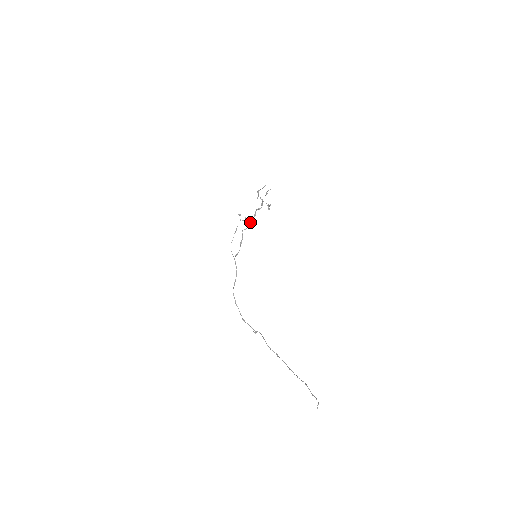
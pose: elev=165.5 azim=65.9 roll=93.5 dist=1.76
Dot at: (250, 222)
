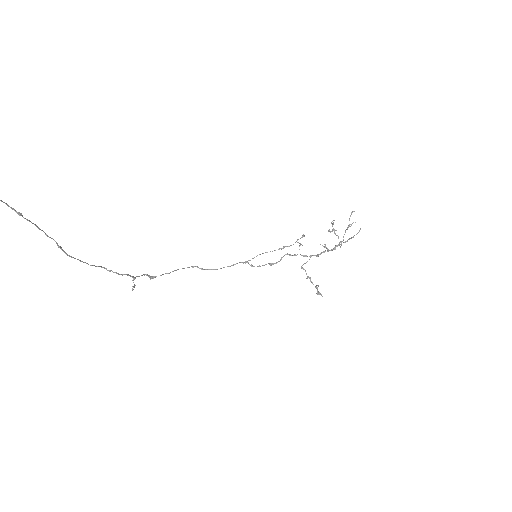
Dot at: (306, 262)
